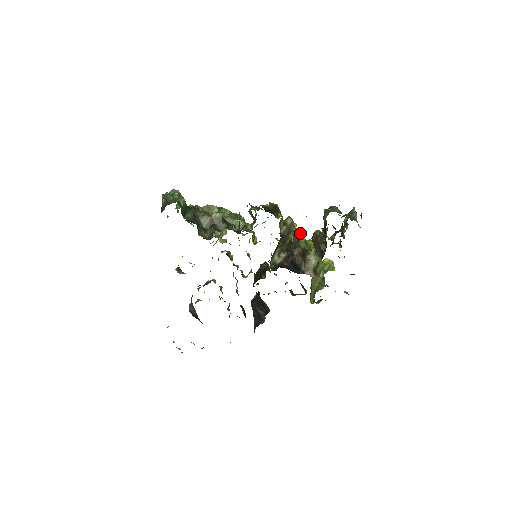
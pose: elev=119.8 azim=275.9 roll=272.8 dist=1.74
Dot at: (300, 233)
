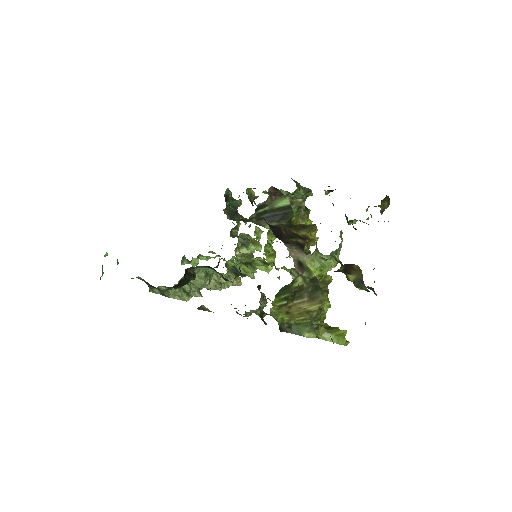
Dot at: occluded
